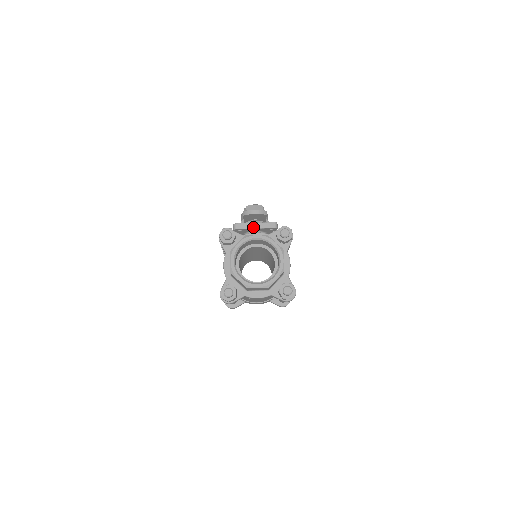
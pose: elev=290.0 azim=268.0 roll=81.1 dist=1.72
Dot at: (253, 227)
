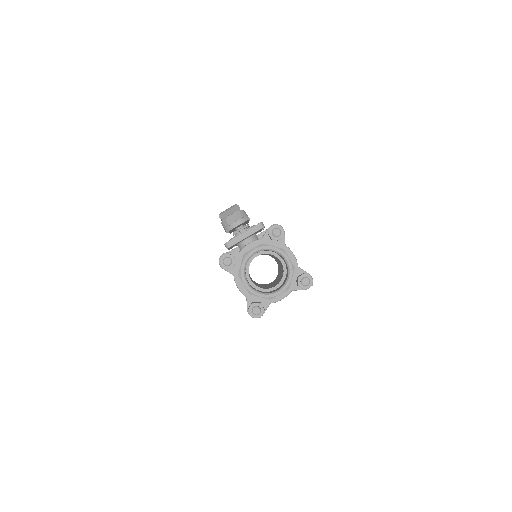
Dot at: (243, 238)
